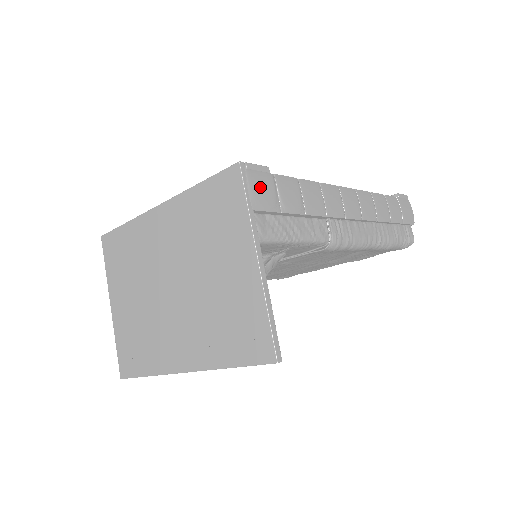
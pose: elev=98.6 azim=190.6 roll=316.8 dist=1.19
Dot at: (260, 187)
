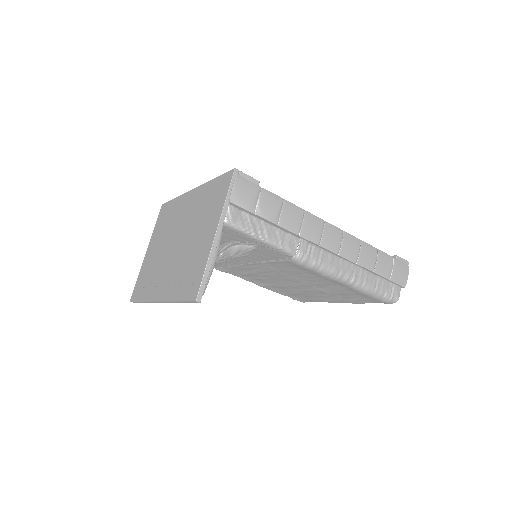
Dot at: (243, 190)
